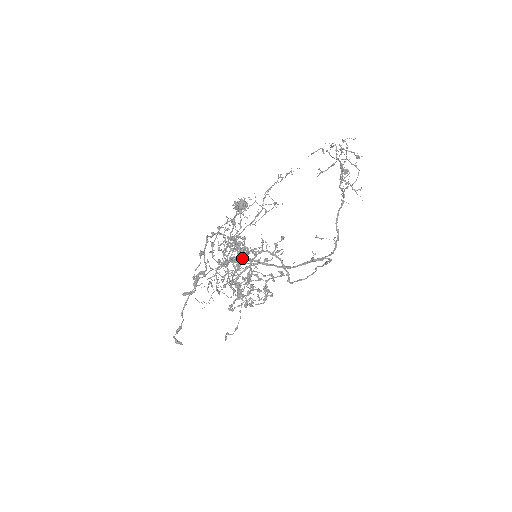
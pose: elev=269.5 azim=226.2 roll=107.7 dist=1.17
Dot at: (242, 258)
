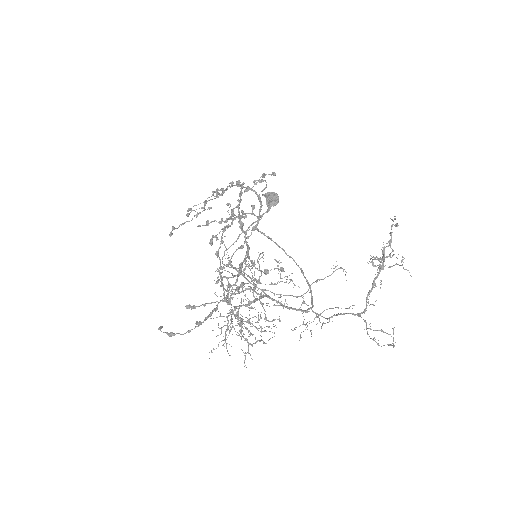
Dot at: occluded
